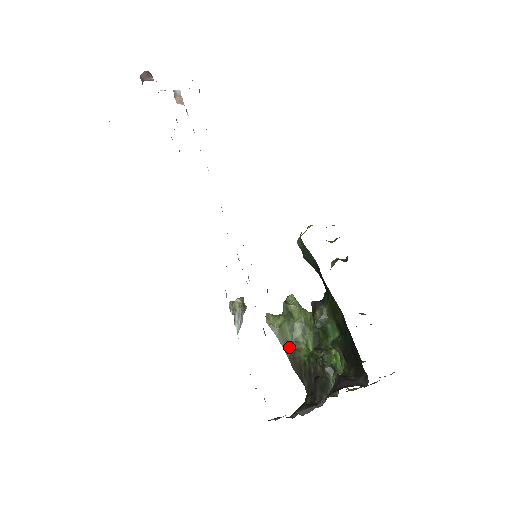
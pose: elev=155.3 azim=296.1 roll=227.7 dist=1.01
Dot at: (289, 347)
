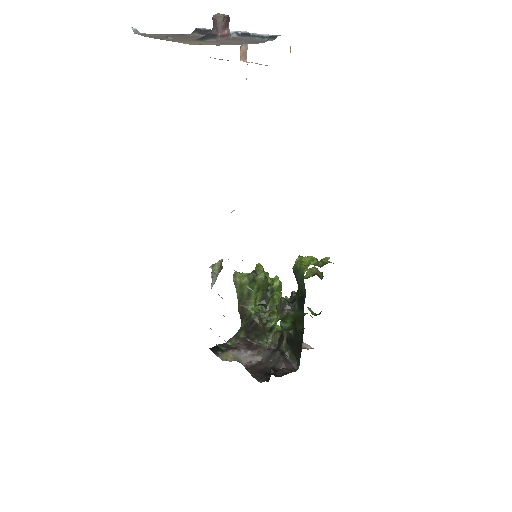
Dot at: (242, 298)
